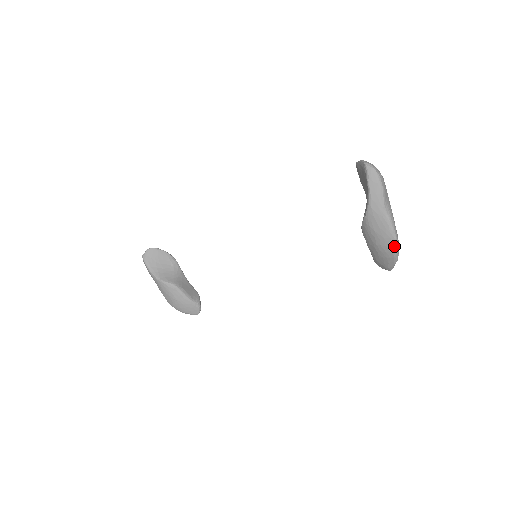
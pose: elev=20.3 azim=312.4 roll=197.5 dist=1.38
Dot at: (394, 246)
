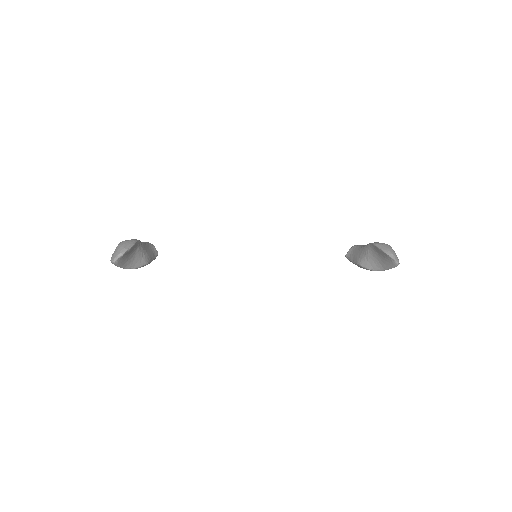
Dot at: occluded
